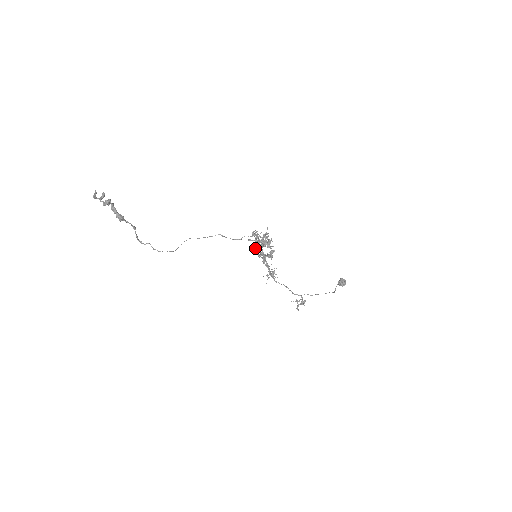
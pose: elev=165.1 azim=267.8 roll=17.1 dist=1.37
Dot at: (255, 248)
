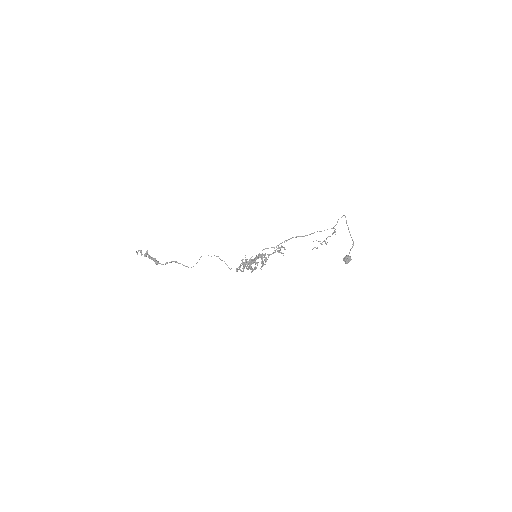
Dot at: occluded
